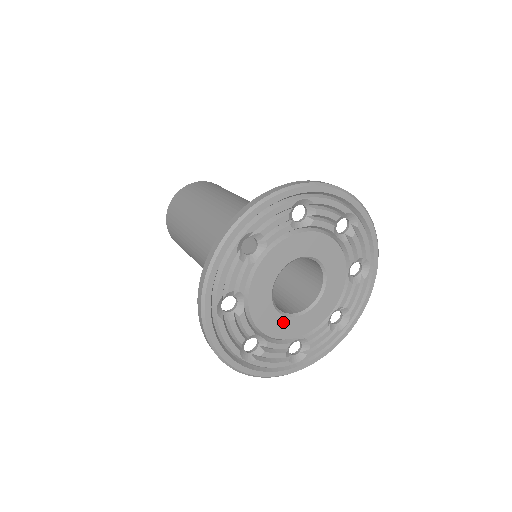
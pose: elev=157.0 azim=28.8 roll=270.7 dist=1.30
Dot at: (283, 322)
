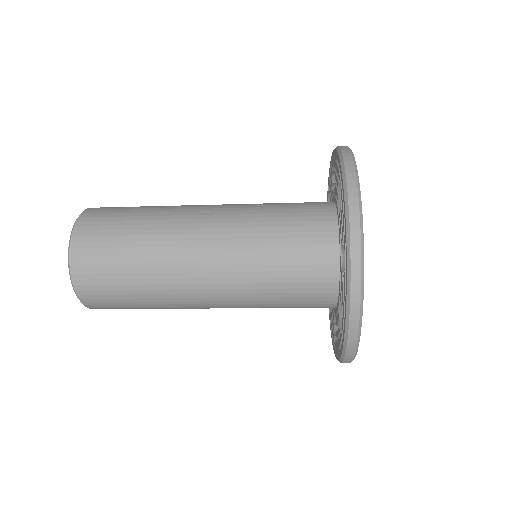
Dot at: occluded
